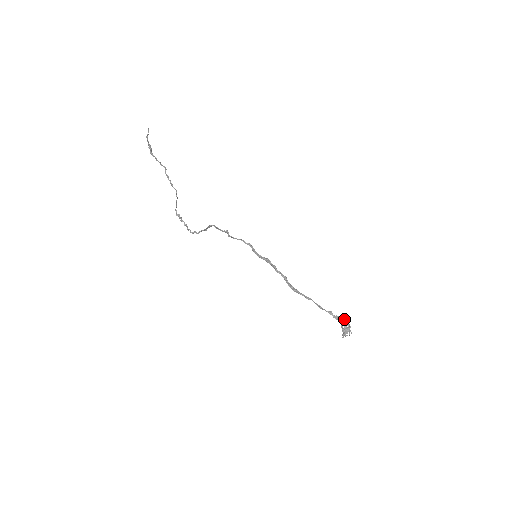
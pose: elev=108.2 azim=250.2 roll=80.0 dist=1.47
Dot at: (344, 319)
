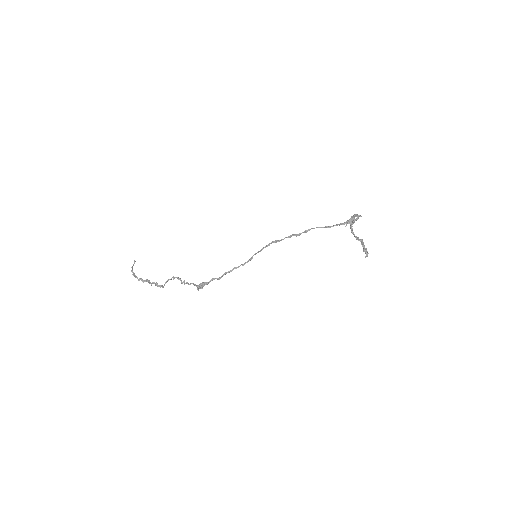
Dot at: (350, 222)
